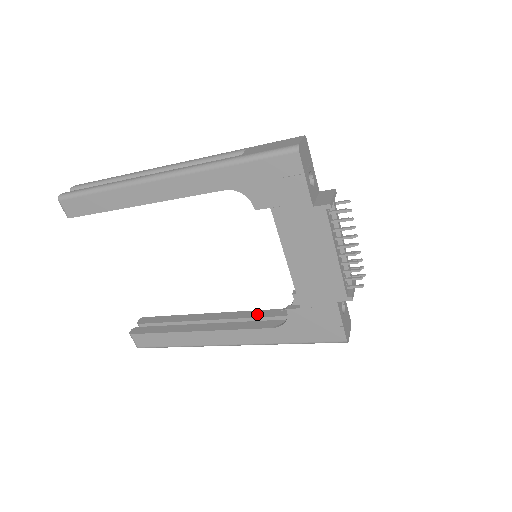
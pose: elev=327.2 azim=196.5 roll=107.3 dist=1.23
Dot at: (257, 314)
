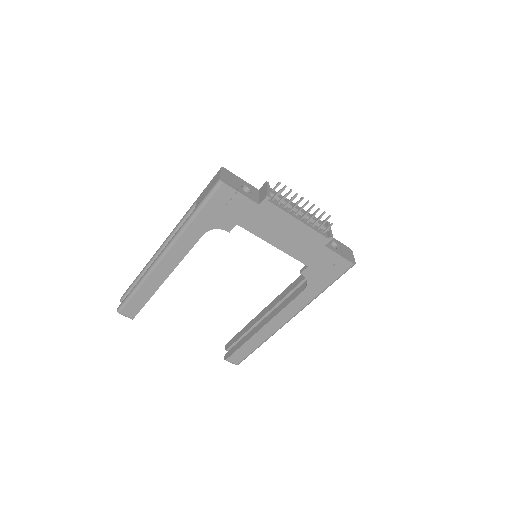
Dot at: (290, 289)
